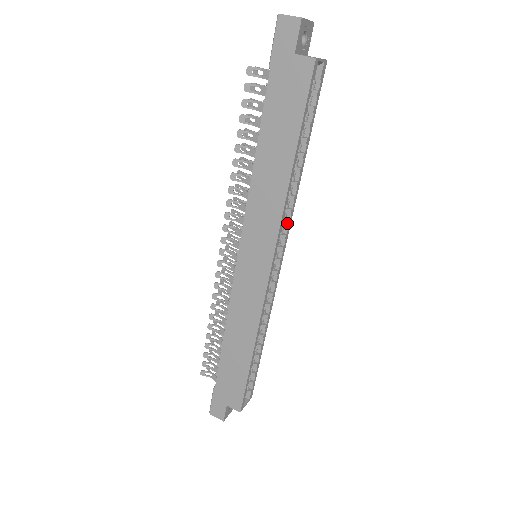
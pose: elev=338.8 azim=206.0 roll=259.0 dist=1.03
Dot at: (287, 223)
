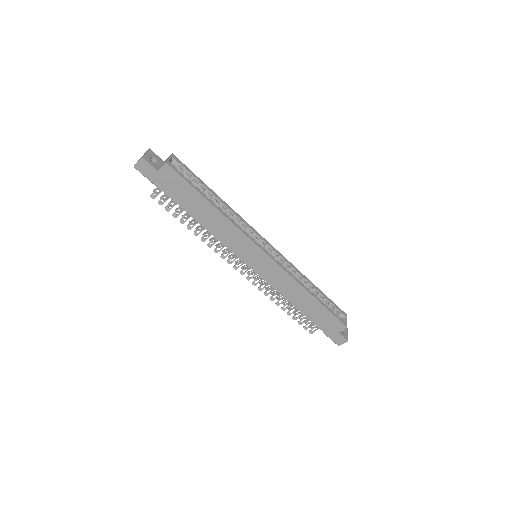
Dot at: (247, 227)
